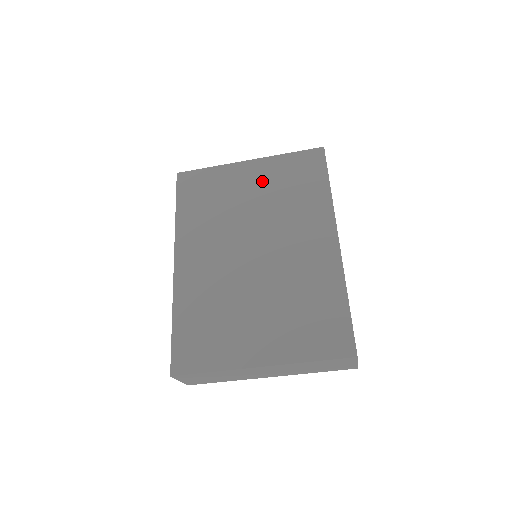
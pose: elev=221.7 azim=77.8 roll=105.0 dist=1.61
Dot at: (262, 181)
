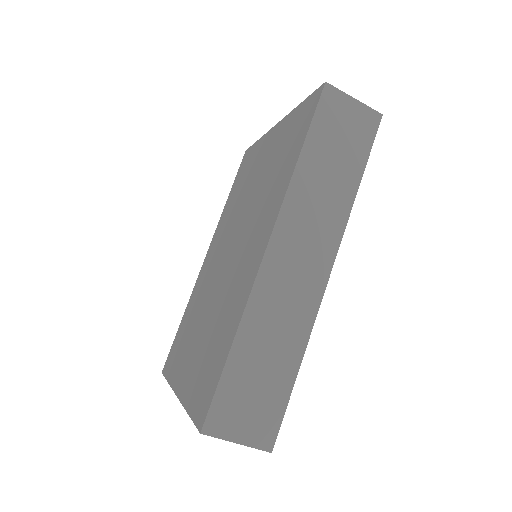
Dot at: (270, 153)
